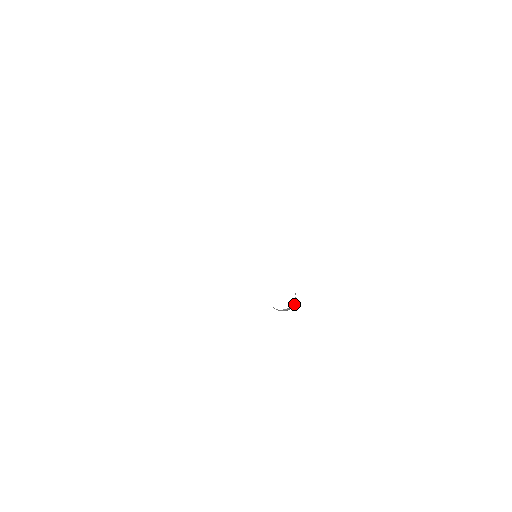
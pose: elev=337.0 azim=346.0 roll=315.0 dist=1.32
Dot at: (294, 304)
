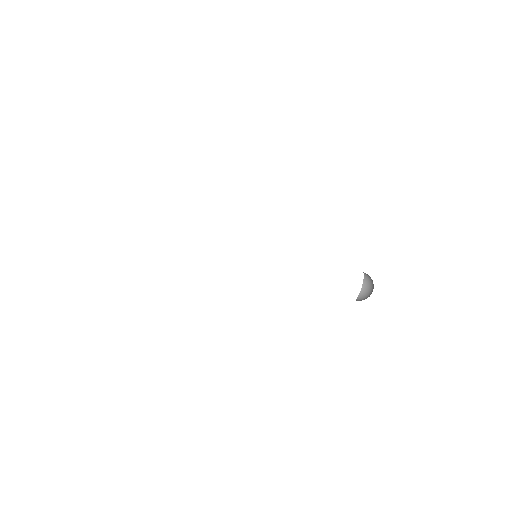
Dot at: (368, 282)
